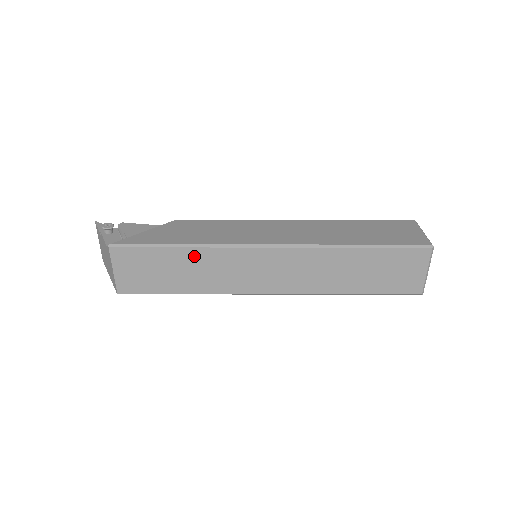
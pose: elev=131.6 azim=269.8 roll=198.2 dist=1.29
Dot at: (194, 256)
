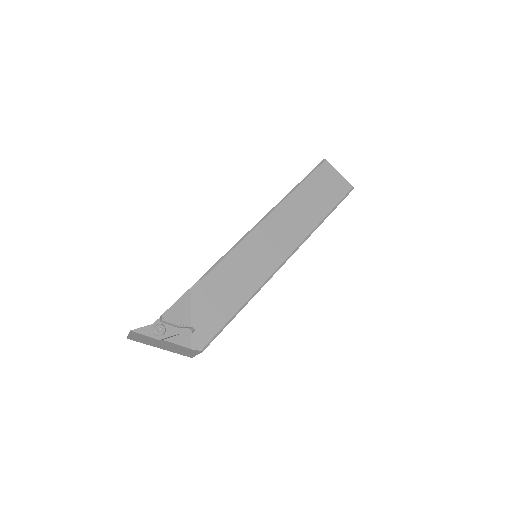
Dot at: occluded
